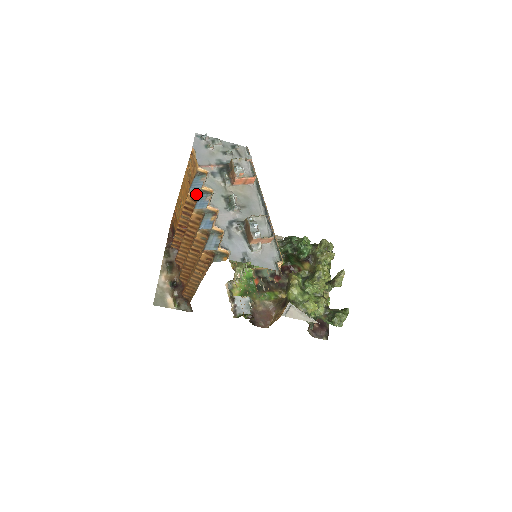
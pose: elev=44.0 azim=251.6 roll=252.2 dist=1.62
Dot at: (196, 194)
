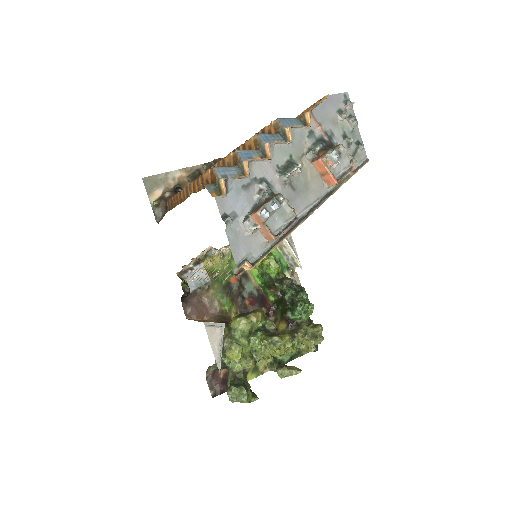
Dot at: (277, 129)
